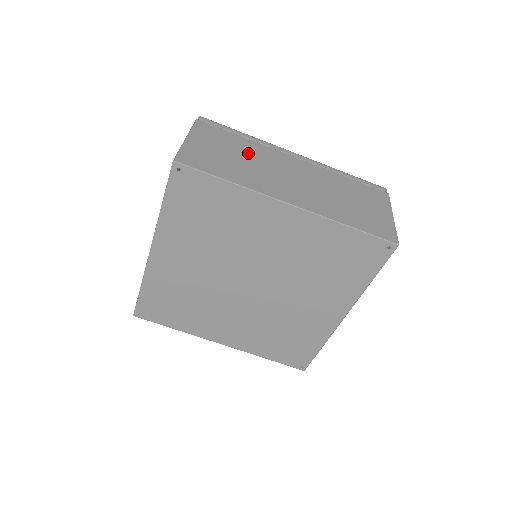
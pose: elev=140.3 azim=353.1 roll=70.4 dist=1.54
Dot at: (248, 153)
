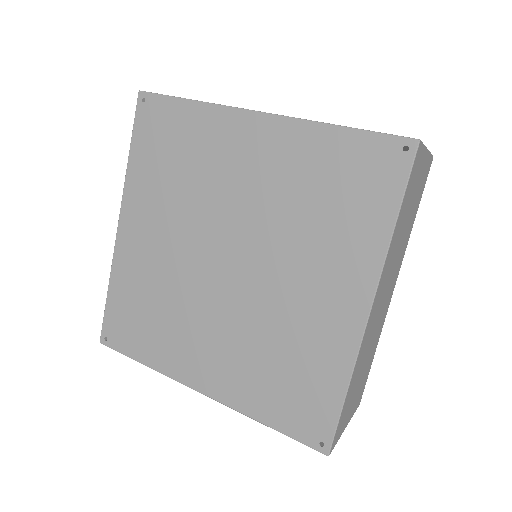
Dot at: occluded
